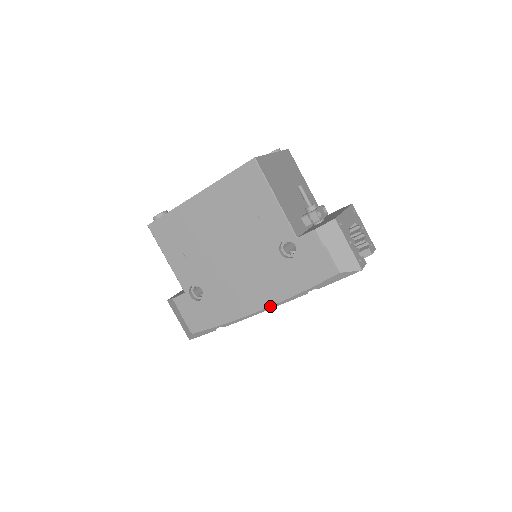
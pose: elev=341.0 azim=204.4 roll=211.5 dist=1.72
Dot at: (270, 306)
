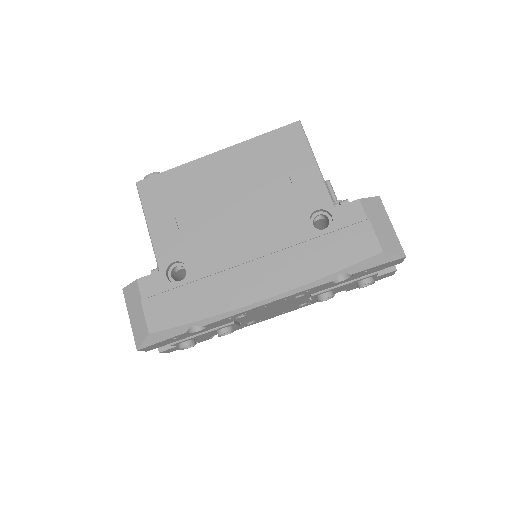
Dot at: (281, 293)
